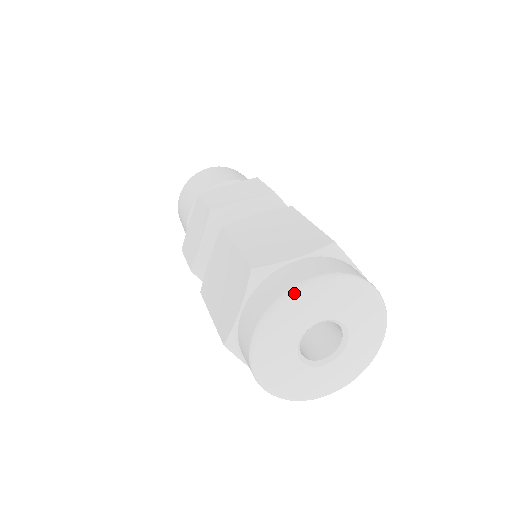
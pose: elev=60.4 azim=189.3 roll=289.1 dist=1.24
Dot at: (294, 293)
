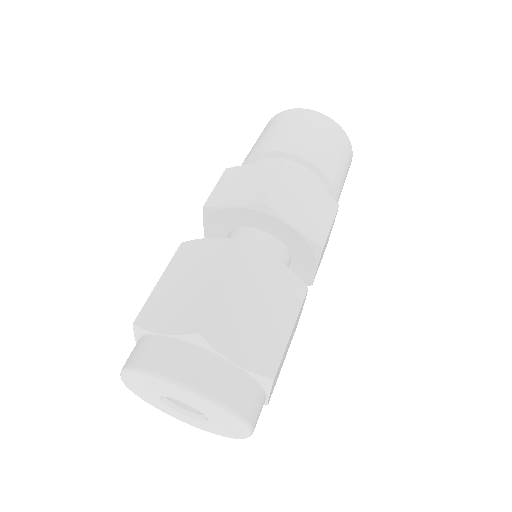
Dot at: (192, 393)
